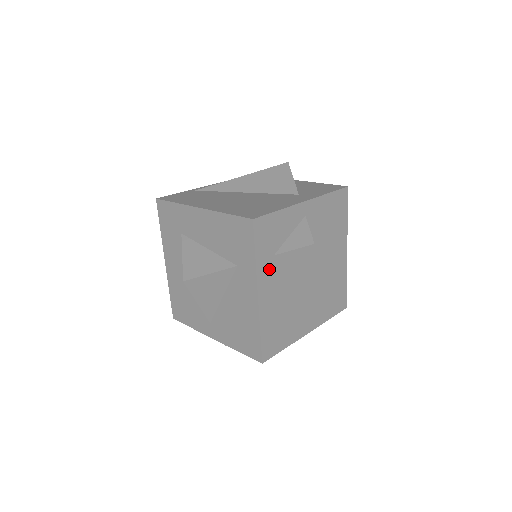
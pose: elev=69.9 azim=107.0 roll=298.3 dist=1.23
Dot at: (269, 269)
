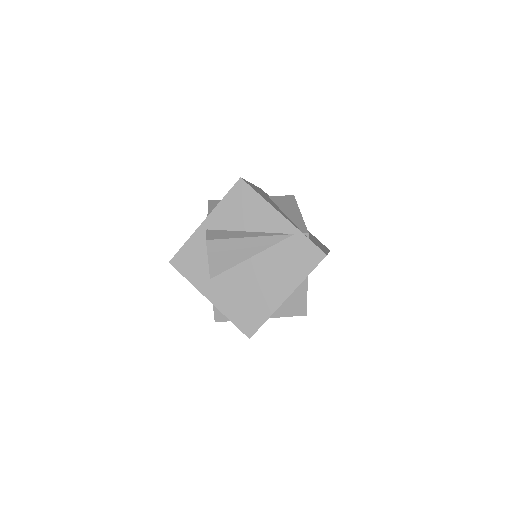
Dot at: occluded
